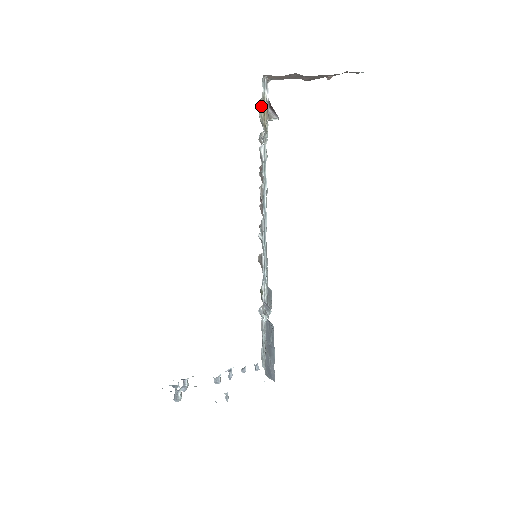
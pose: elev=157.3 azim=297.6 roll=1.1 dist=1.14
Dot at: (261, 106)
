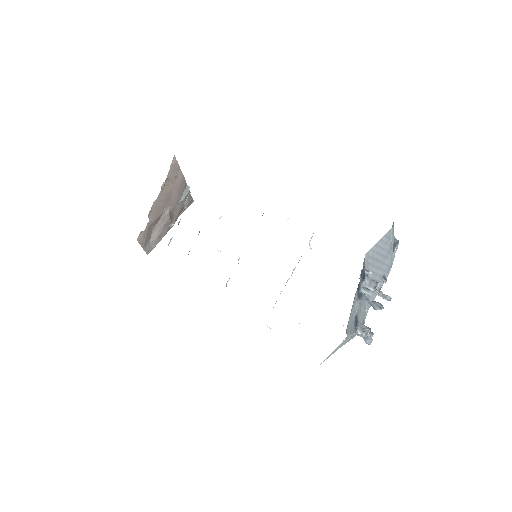
Dot at: occluded
